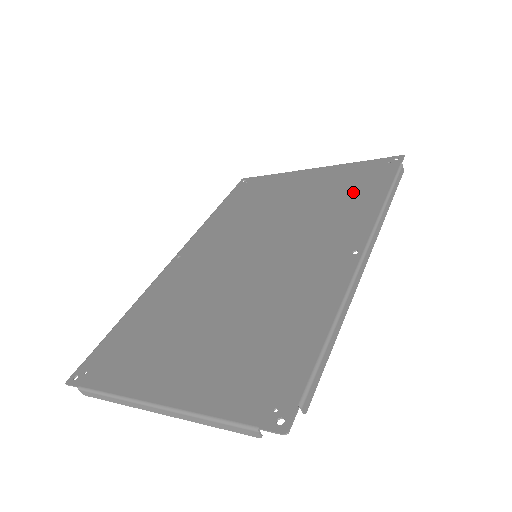
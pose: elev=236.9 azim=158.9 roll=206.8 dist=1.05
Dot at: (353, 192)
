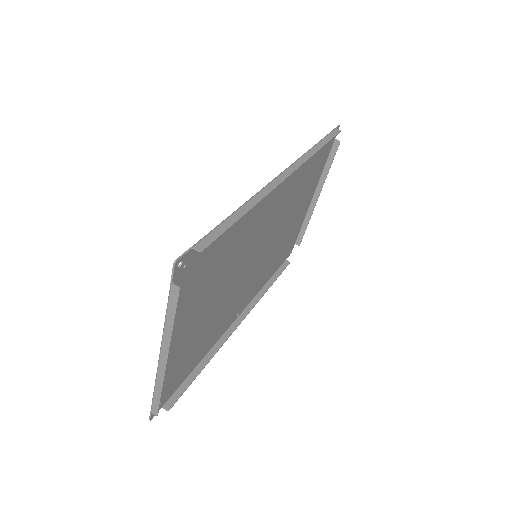
Dot at: (308, 170)
